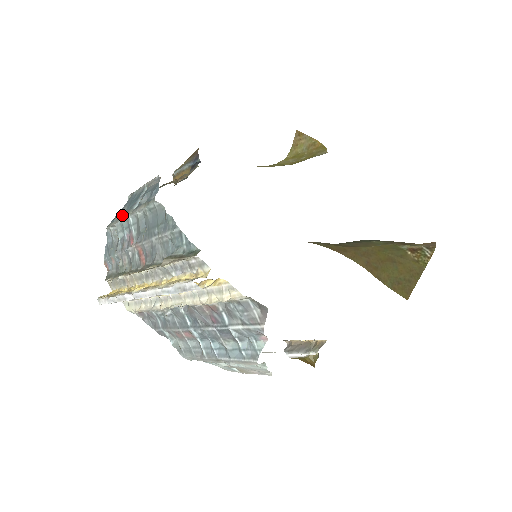
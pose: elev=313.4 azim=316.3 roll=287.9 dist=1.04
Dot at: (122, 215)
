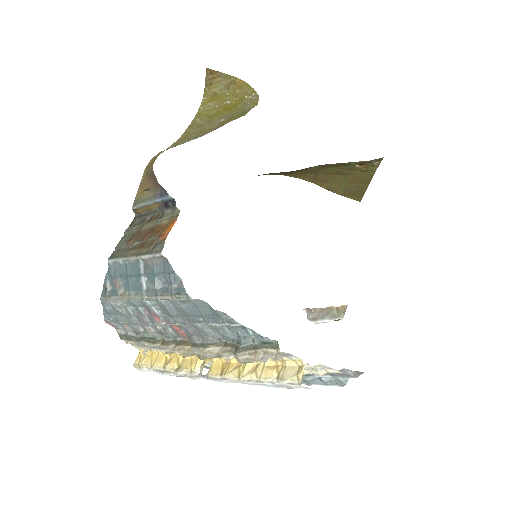
Dot at: (121, 289)
